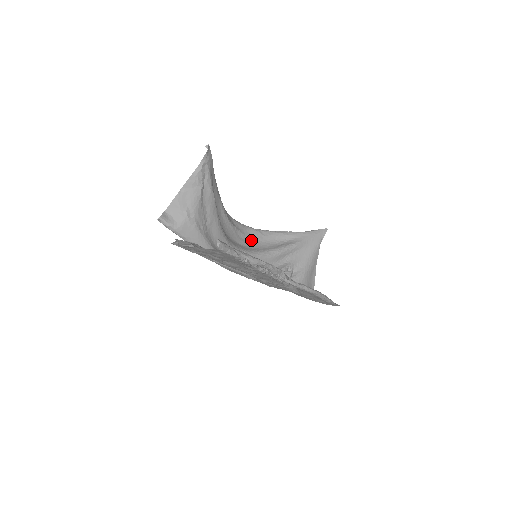
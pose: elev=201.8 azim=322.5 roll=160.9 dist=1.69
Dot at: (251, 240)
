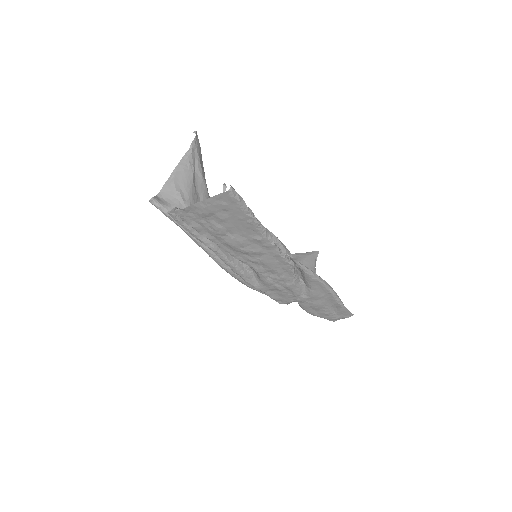
Dot at: occluded
